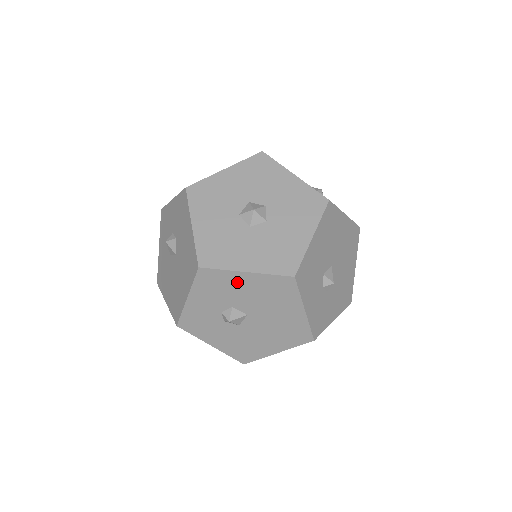
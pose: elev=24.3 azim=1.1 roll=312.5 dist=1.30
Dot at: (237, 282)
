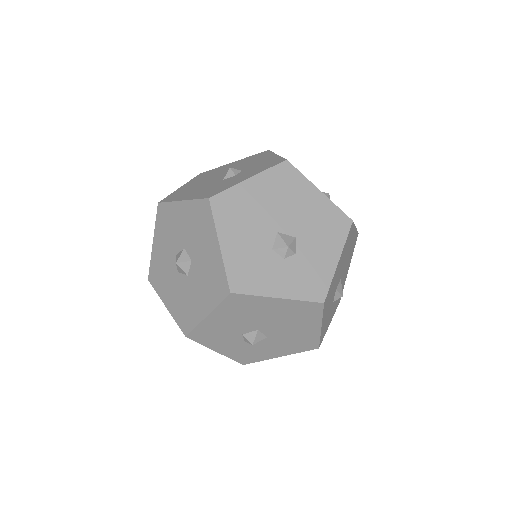
Dot at: (215, 324)
